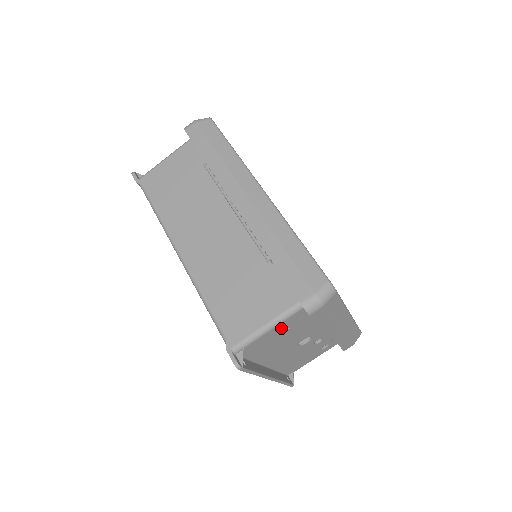
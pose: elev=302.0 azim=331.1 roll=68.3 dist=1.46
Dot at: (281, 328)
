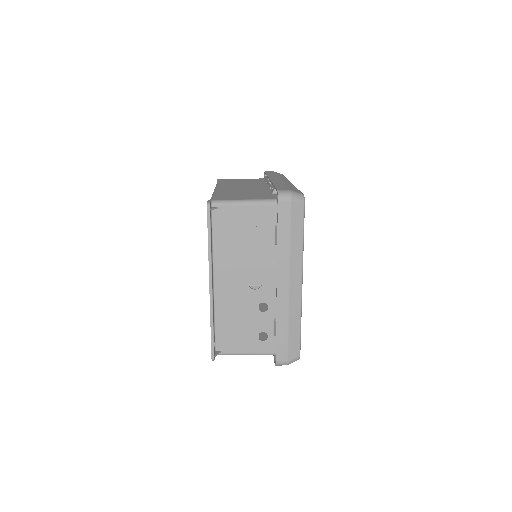
Dot at: (252, 216)
